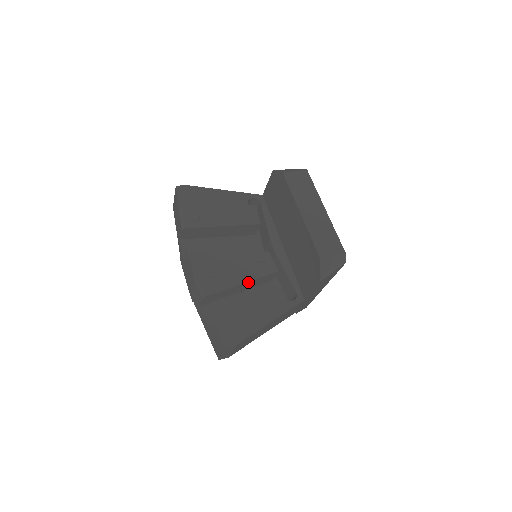
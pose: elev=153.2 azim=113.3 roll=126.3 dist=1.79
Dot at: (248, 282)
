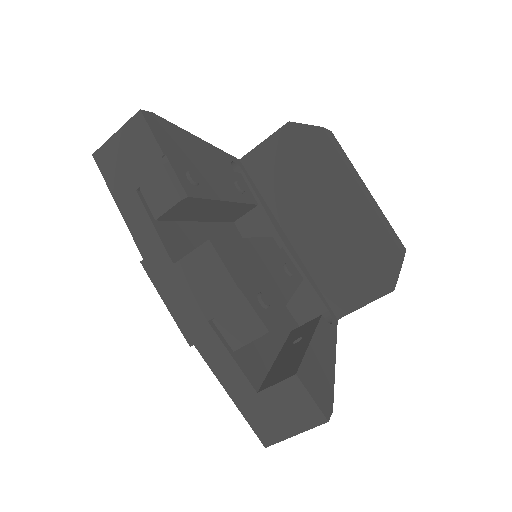
Dot at: occluded
